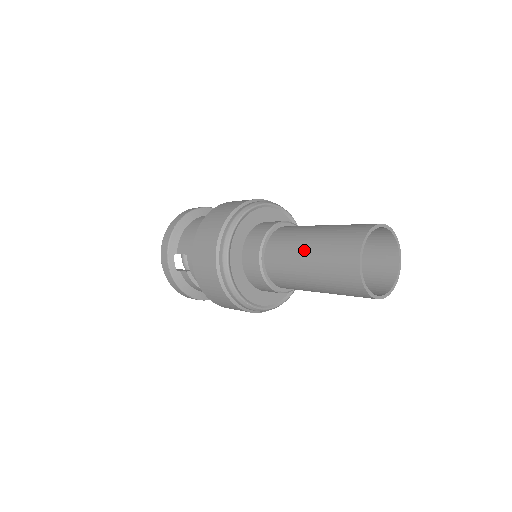
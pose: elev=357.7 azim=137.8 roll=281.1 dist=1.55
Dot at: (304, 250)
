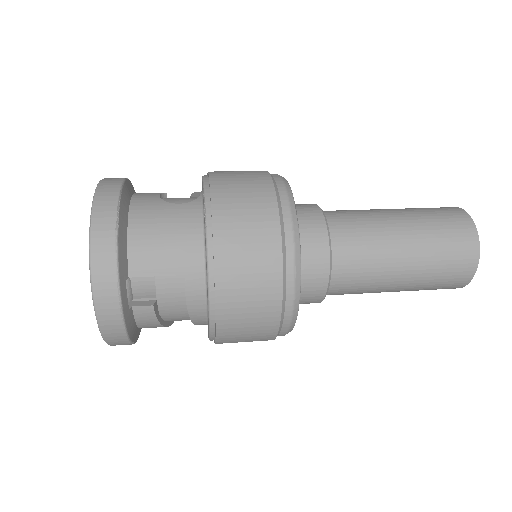
Dot at: (401, 247)
